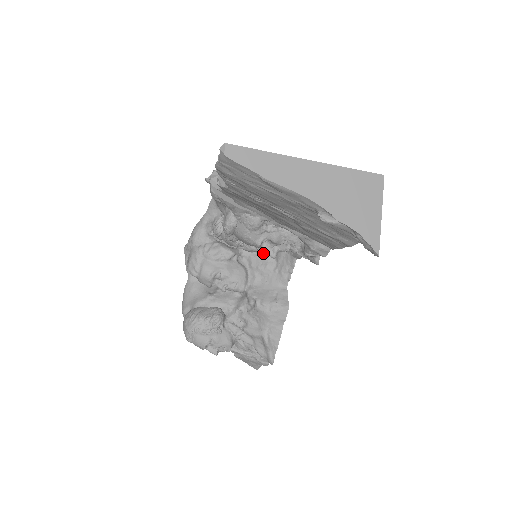
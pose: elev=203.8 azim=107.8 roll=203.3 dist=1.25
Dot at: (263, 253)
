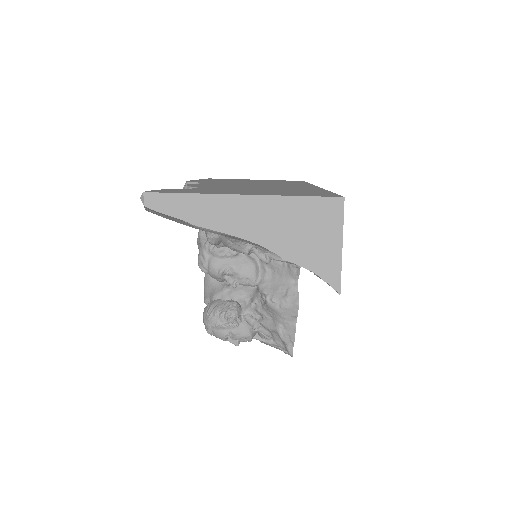
Dot at: occluded
